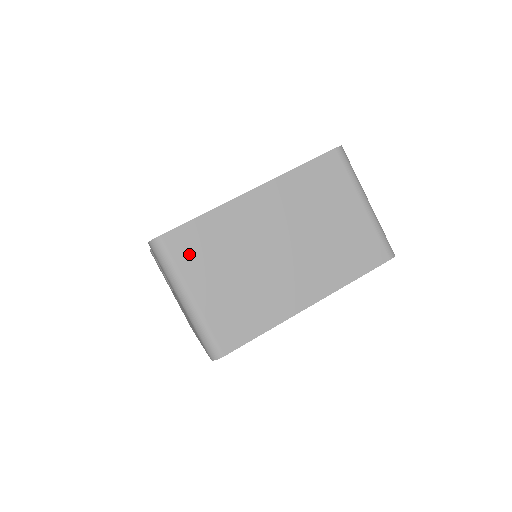
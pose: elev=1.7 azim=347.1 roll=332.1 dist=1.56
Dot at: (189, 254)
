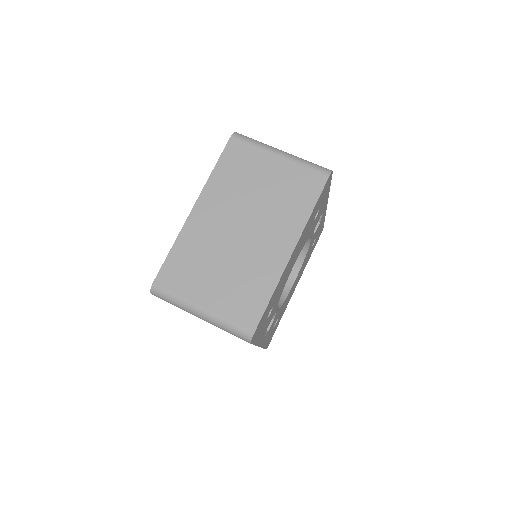
Dot at: (180, 281)
